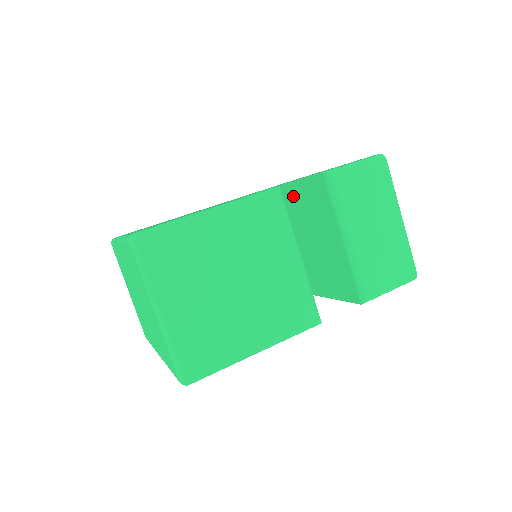
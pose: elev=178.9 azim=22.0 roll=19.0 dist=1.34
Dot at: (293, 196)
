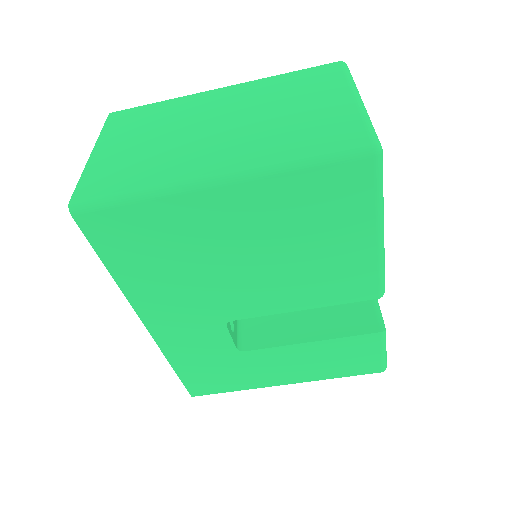
Dot at: occluded
